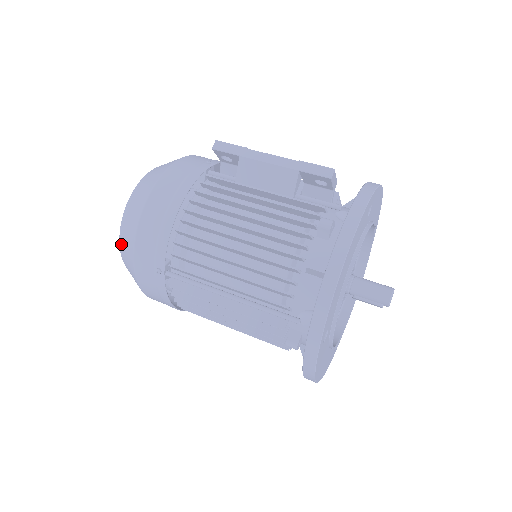
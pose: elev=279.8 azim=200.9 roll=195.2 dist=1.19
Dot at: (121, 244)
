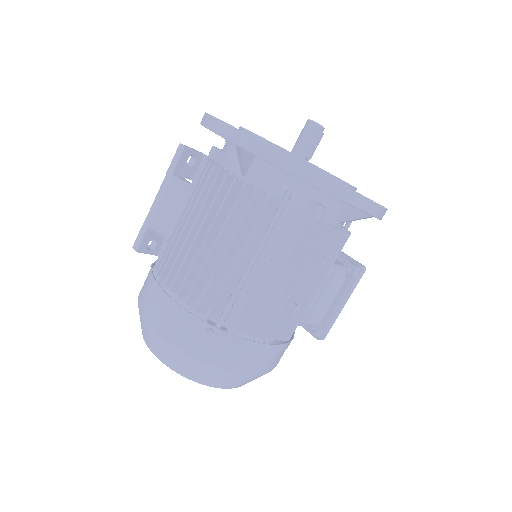
Dot at: (183, 374)
